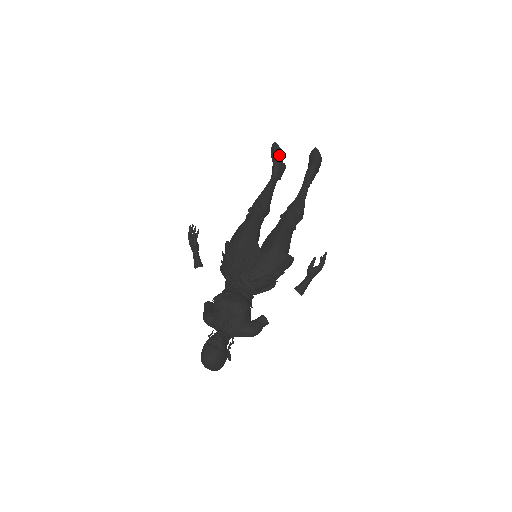
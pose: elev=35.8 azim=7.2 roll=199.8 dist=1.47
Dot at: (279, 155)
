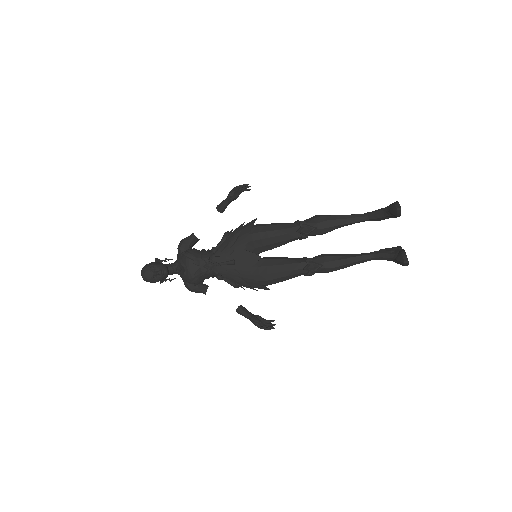
Dot at: (394, 215)
